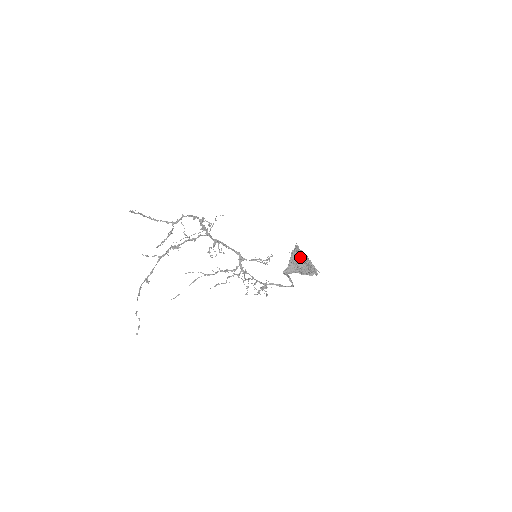
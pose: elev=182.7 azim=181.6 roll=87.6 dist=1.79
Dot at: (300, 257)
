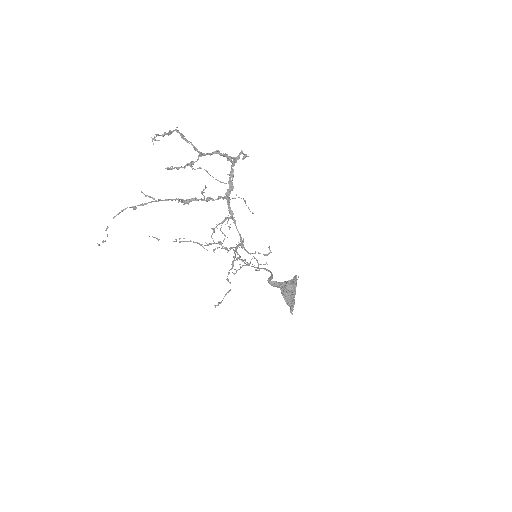
Dot at: (288, 298)
